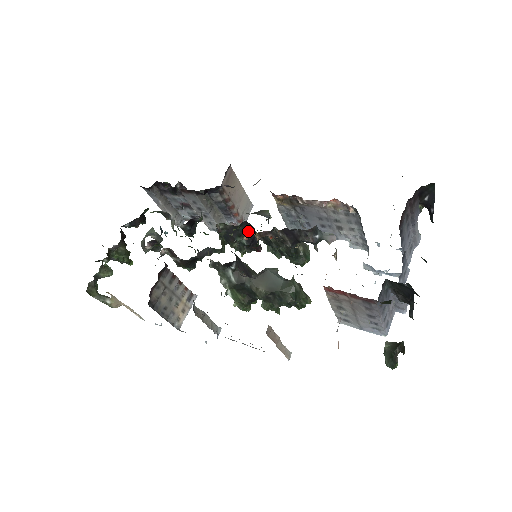
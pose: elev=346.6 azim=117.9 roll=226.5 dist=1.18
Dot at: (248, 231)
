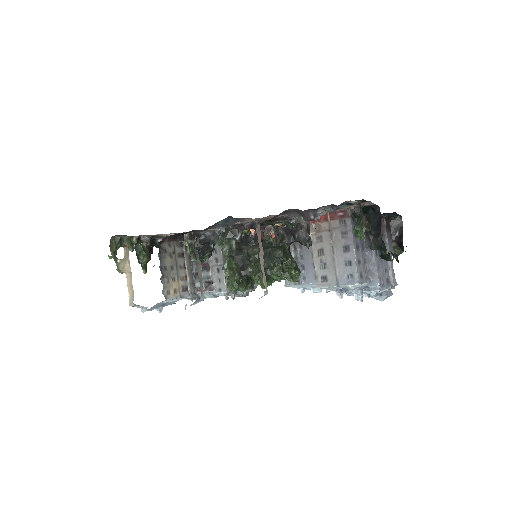
Dot at: (255, 240)
